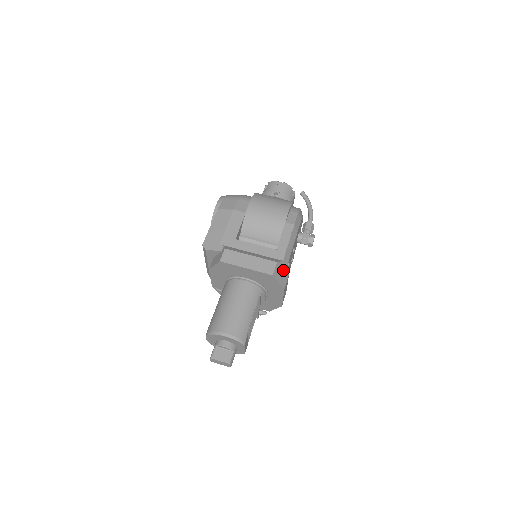
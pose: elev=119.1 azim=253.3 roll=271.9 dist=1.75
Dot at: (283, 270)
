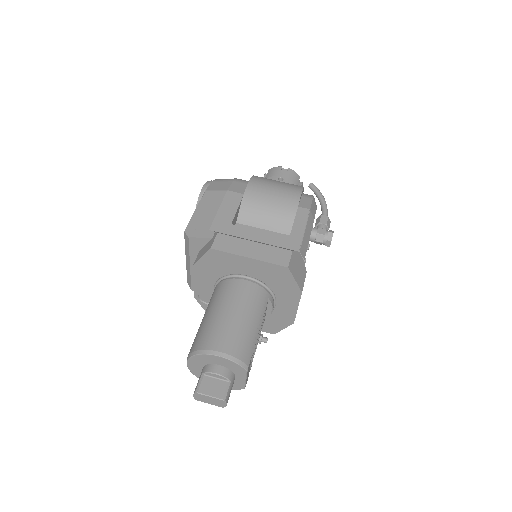
Dot at: (300, 265)
